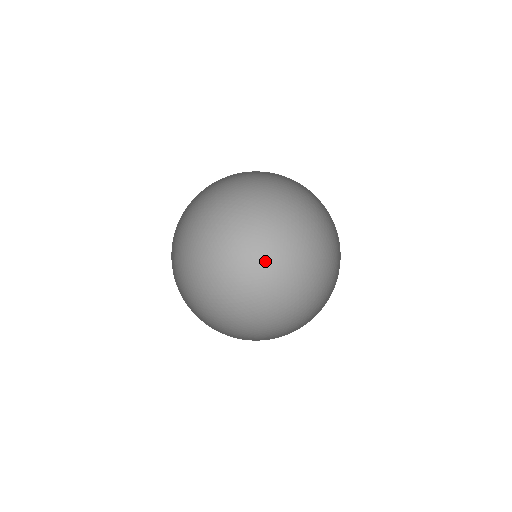
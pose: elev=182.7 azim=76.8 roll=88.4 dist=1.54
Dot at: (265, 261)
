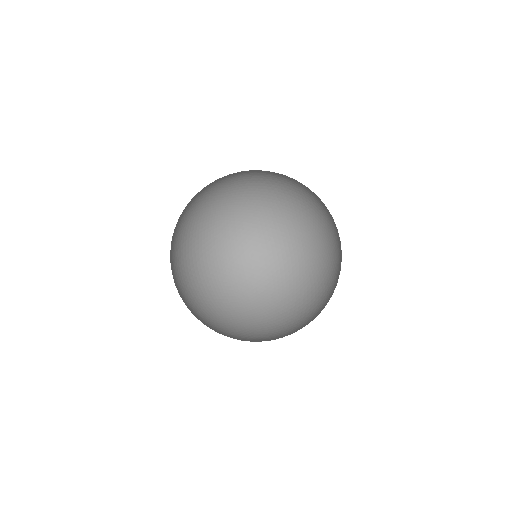
Dot at: (319, 236)
